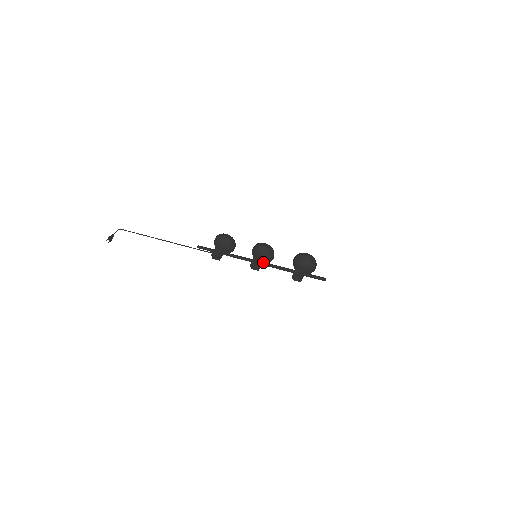
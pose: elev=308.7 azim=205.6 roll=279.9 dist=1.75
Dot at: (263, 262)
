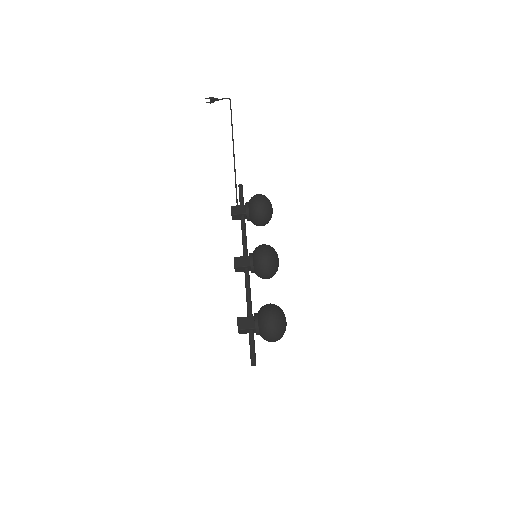
Dot at: (247, 270)
